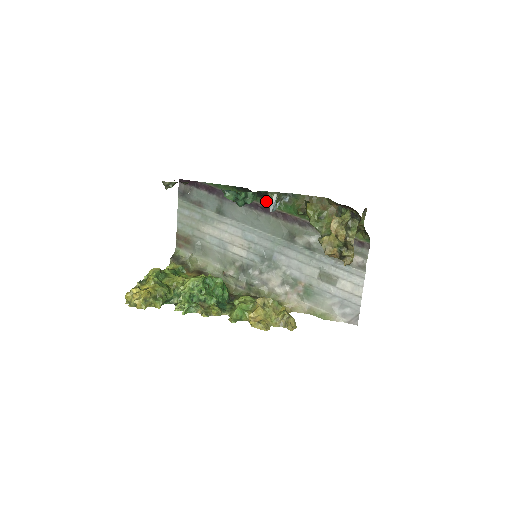
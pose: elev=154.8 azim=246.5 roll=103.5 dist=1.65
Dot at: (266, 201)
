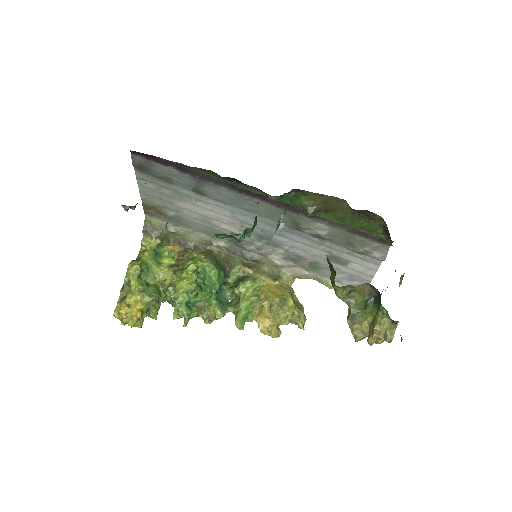
Dot at: (262, 192)
